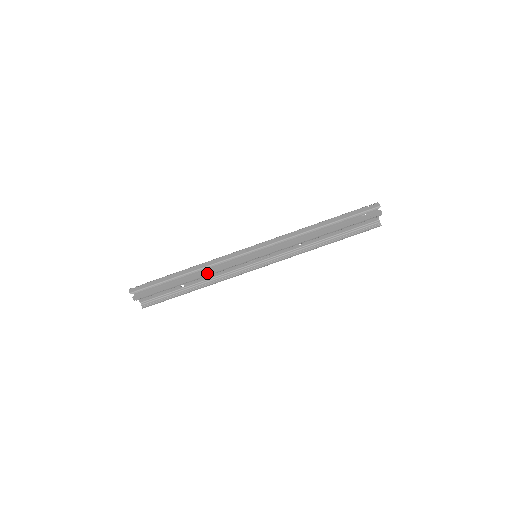
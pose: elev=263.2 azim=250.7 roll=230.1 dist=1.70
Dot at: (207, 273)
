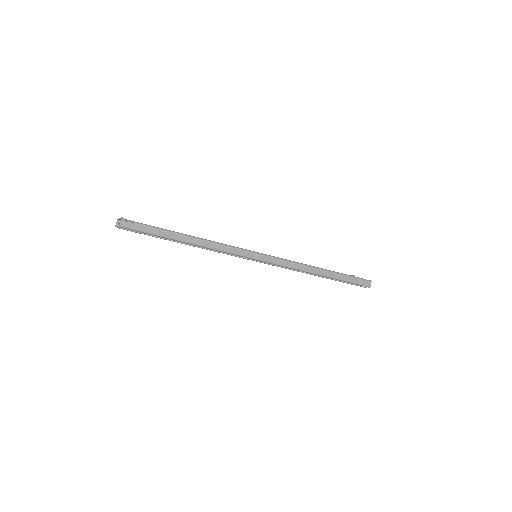
Dot at: (206, 249)
